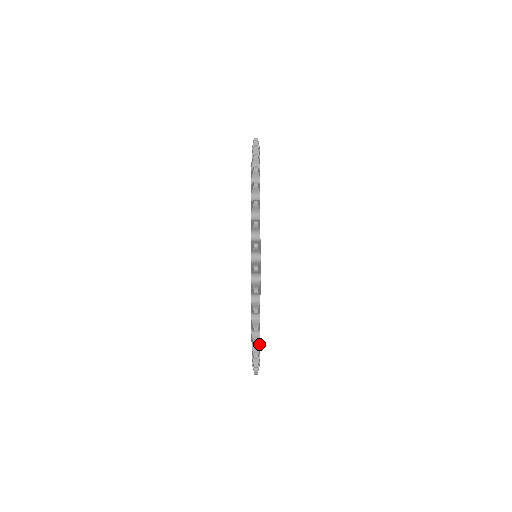
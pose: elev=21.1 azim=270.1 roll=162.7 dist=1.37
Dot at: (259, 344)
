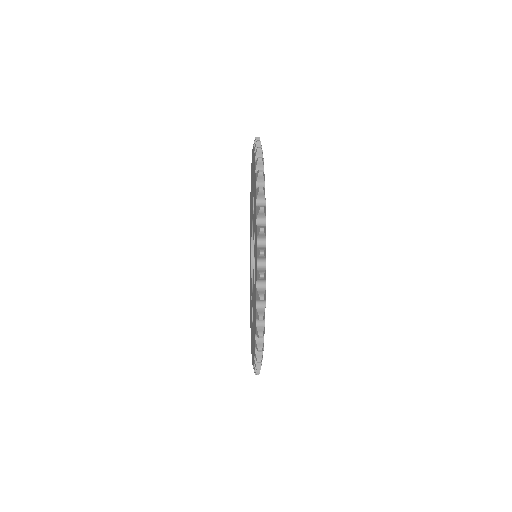
Dot at: occluded
